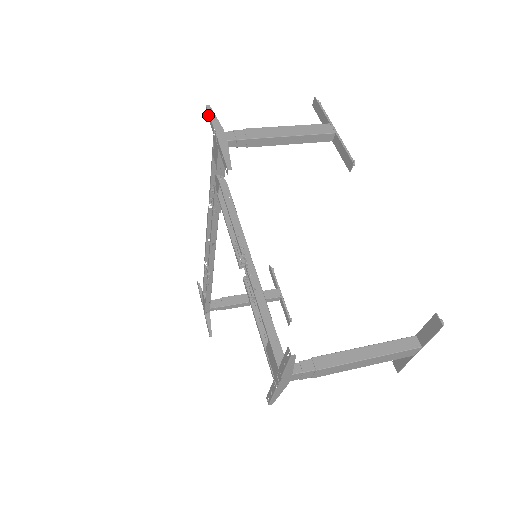
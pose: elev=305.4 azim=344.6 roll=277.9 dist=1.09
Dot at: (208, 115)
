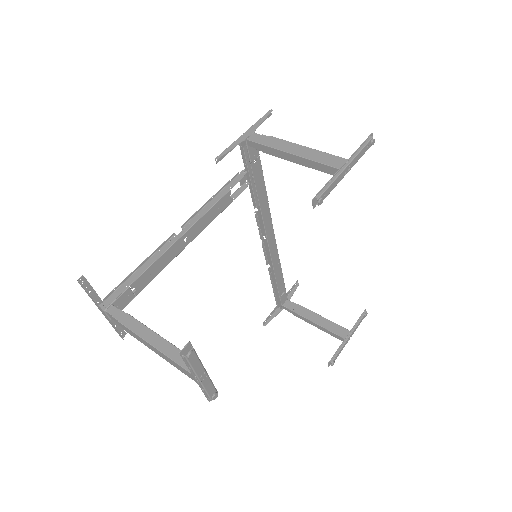
Dot at: (264, 118)
